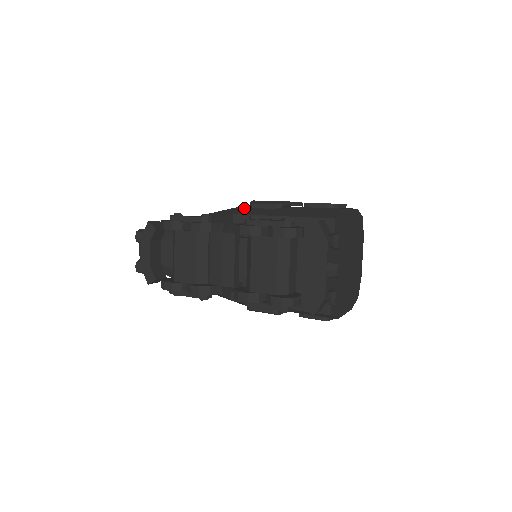
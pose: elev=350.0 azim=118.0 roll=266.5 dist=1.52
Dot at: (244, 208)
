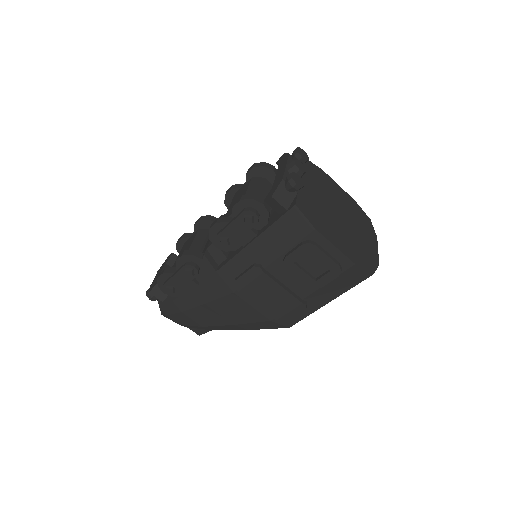
Dot at: occluded
